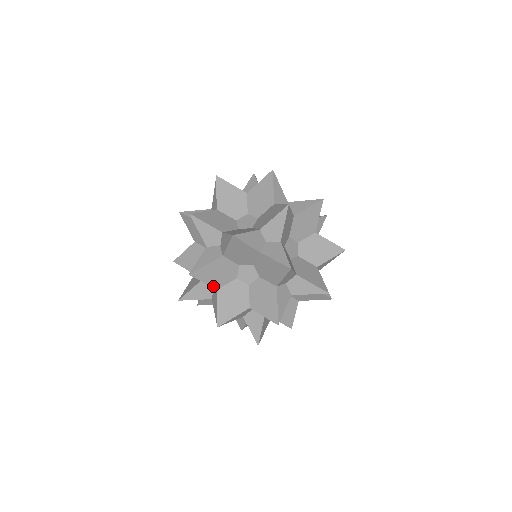
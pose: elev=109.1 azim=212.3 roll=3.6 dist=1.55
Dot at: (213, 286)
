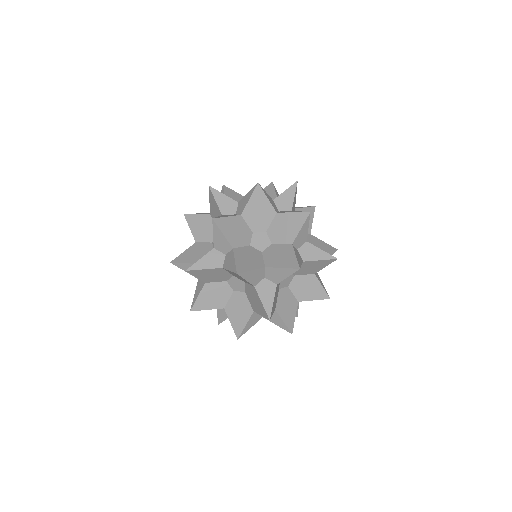
Dot at: (218, 308)
